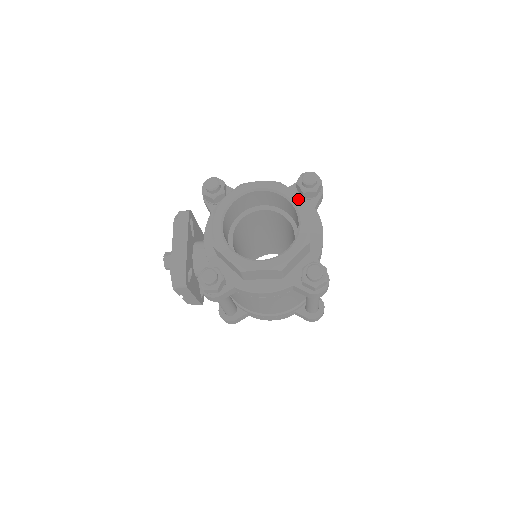
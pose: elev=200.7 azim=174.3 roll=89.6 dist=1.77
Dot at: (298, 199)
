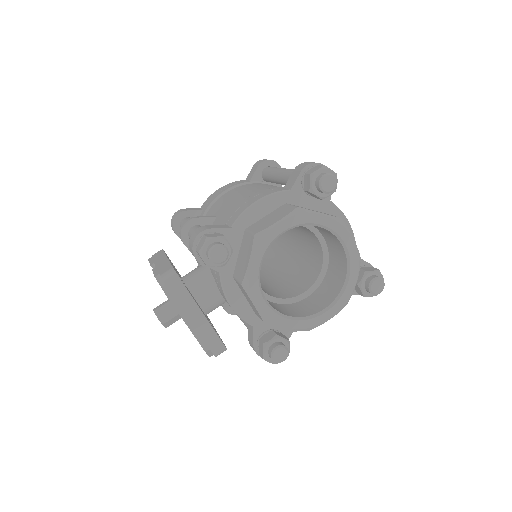
Dot at: (332, 221)
